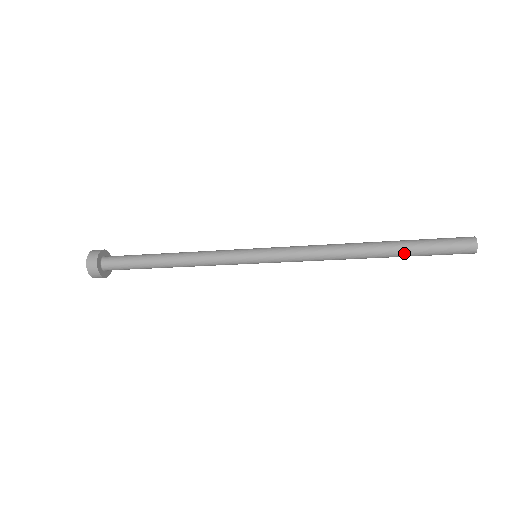
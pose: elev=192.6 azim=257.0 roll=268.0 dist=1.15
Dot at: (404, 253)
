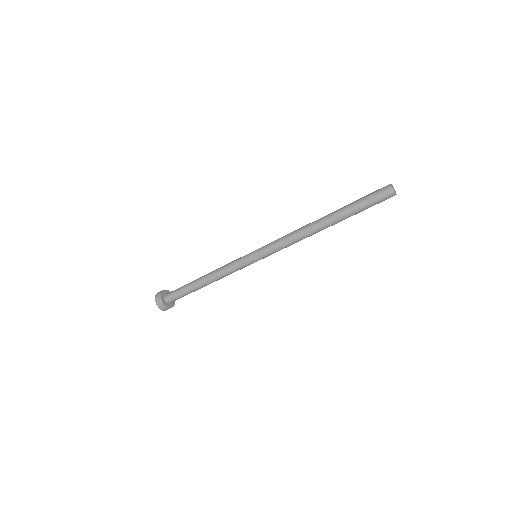
Dot at: (345, 211)
